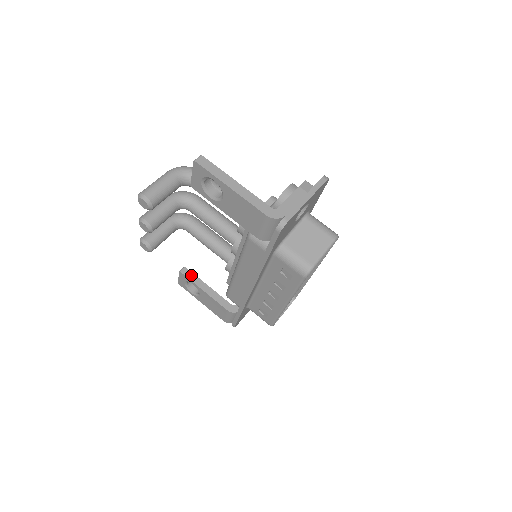
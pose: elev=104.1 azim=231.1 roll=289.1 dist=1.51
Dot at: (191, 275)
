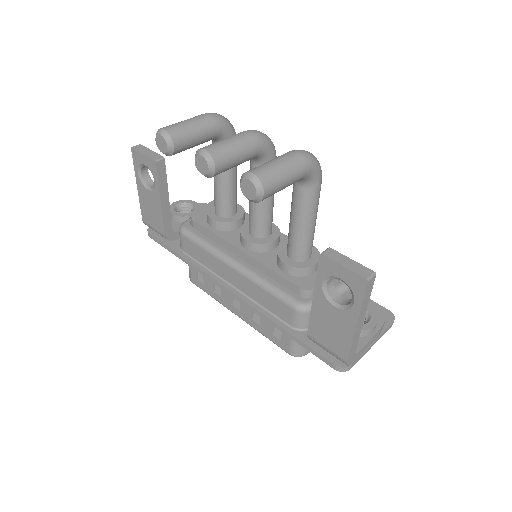
Dot at: (163, 174)
